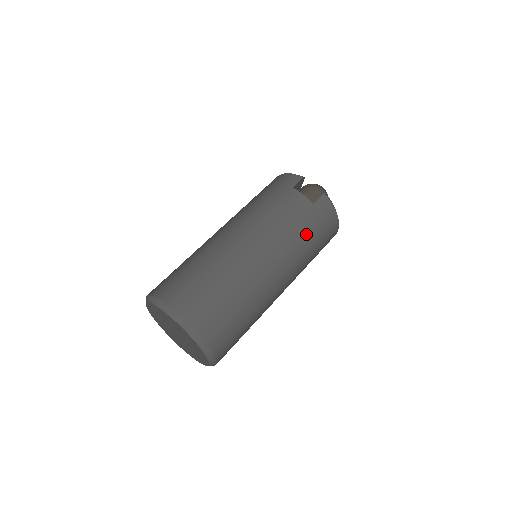
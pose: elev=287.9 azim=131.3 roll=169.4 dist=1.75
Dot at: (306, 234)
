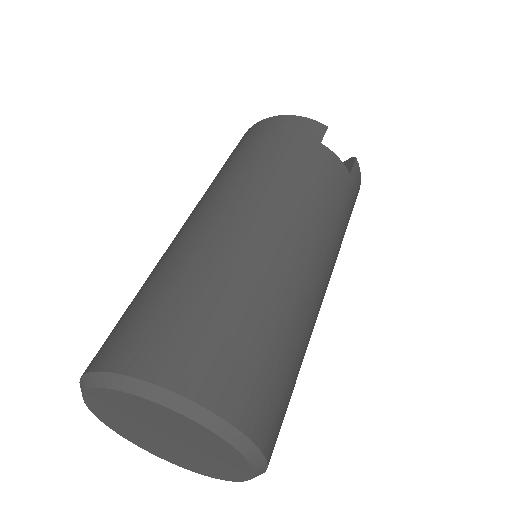
Dot at: (345, 223)
